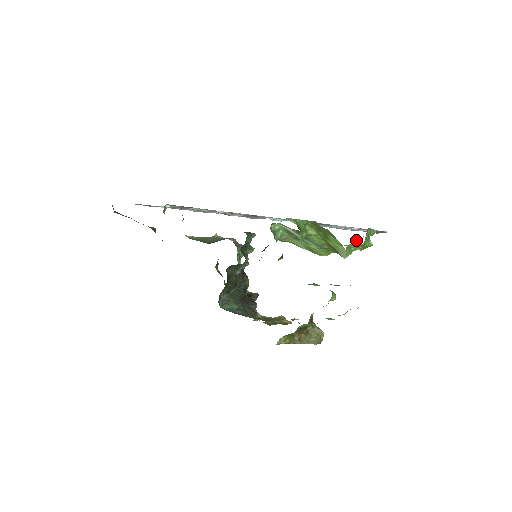
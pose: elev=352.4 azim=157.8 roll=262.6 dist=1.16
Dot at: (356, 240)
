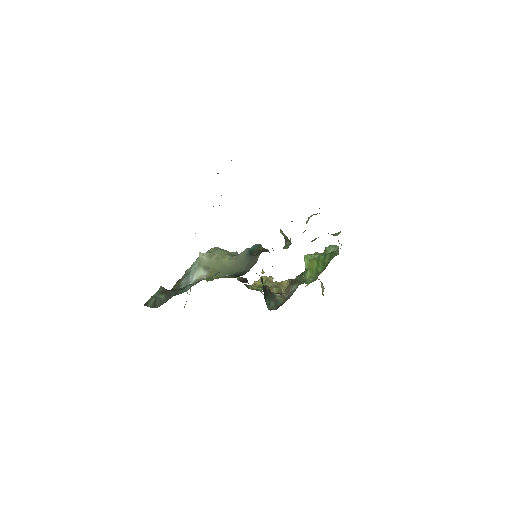
Dot at: occluded
